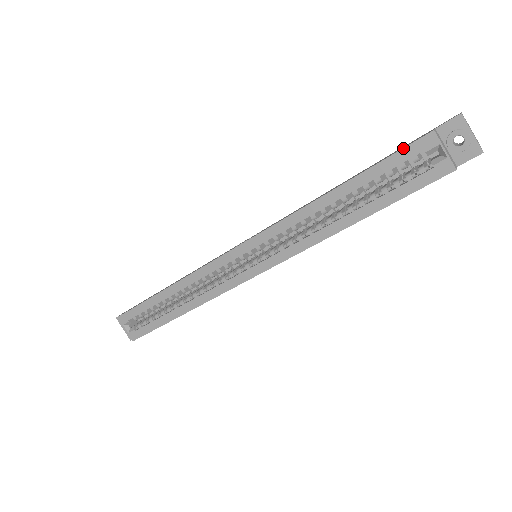
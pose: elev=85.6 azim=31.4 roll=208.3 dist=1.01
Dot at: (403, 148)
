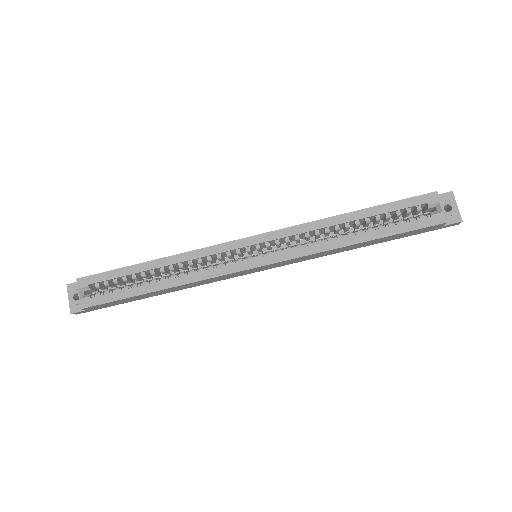
Dot at: (413, 197)
